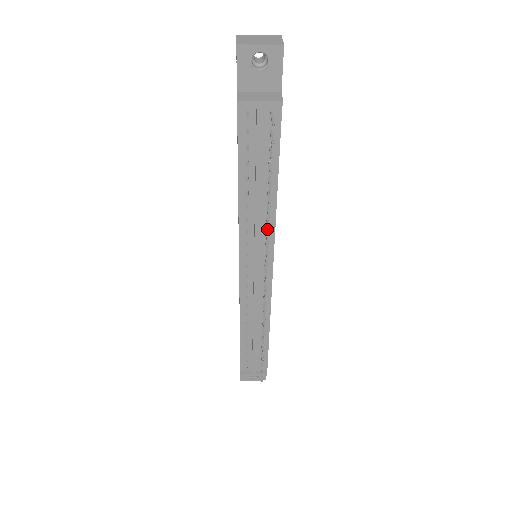
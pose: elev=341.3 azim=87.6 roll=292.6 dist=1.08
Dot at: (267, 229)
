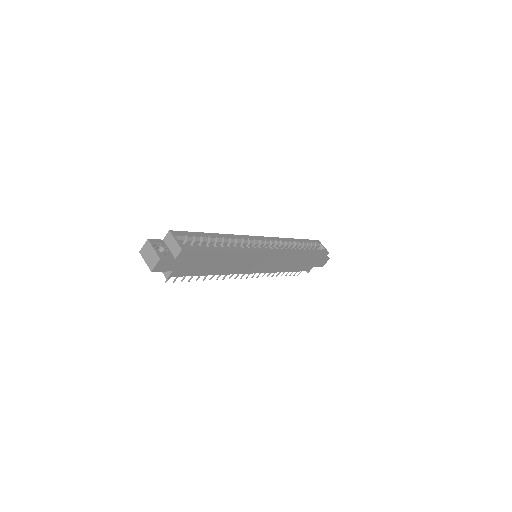
Dot at: (217, 277)
